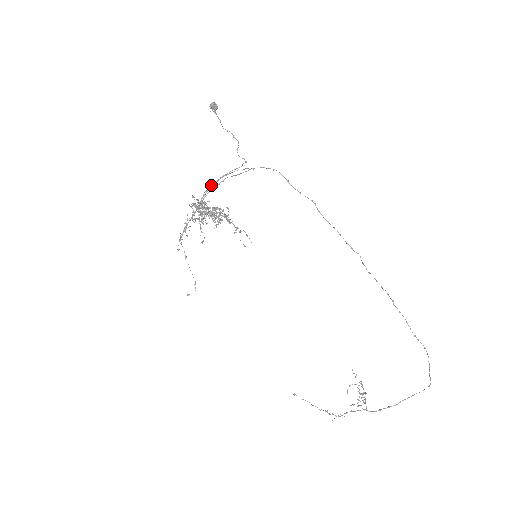
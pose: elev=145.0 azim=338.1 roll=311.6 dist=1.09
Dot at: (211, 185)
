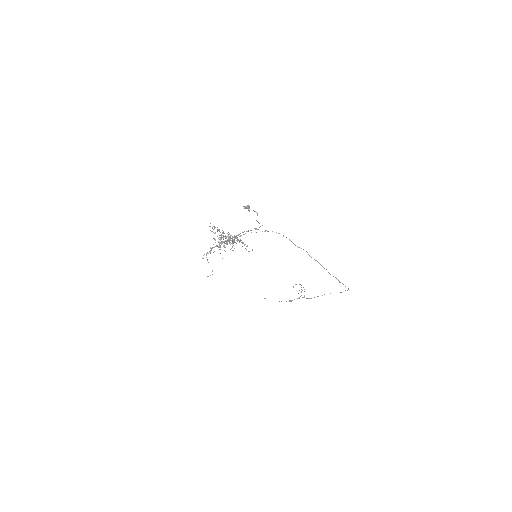
Dot at: (235, 236)
